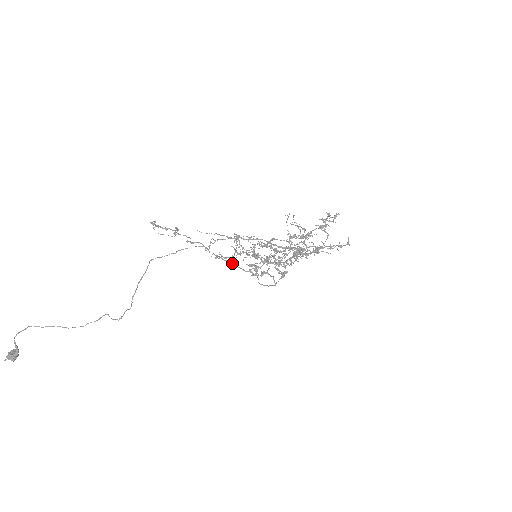
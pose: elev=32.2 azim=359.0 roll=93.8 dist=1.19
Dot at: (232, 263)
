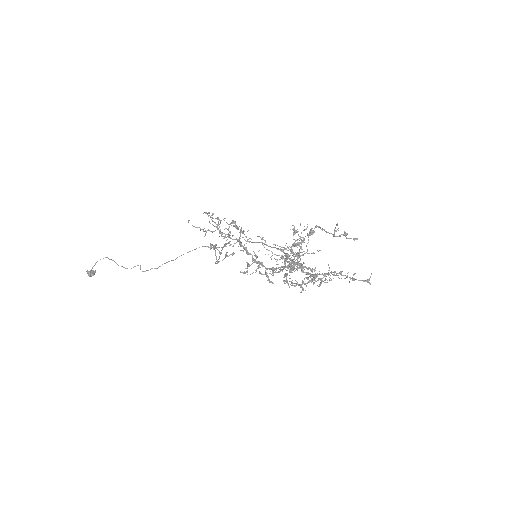
Dot at: occluded
